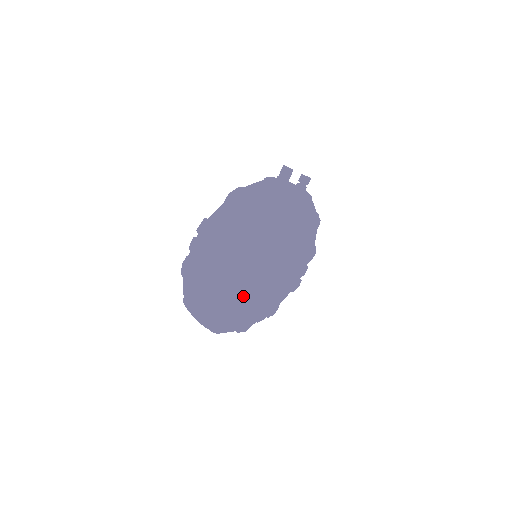
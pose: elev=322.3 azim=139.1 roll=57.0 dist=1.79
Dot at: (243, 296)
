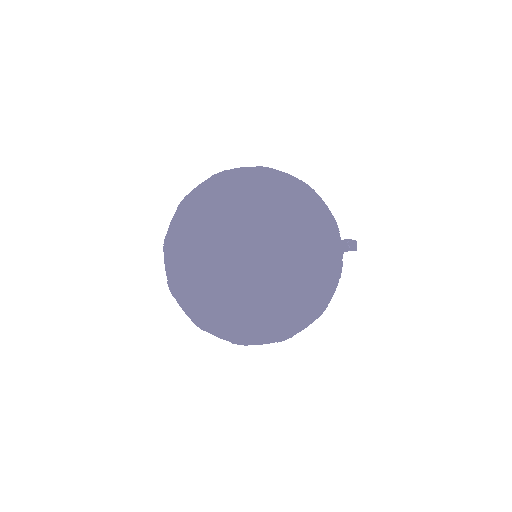
Dot at: (214, 240)
